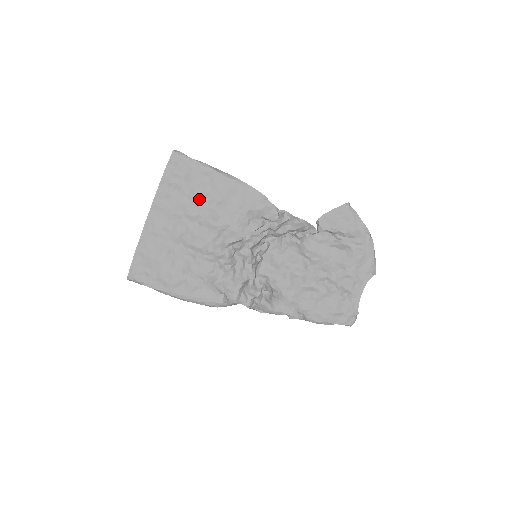
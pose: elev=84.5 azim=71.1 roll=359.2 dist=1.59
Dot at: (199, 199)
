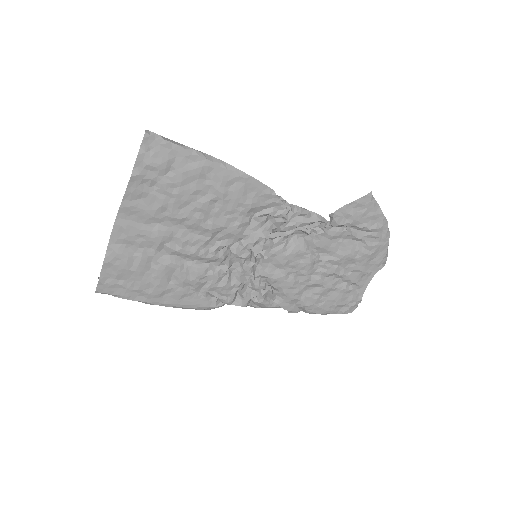
Dot at: (186, 198)
